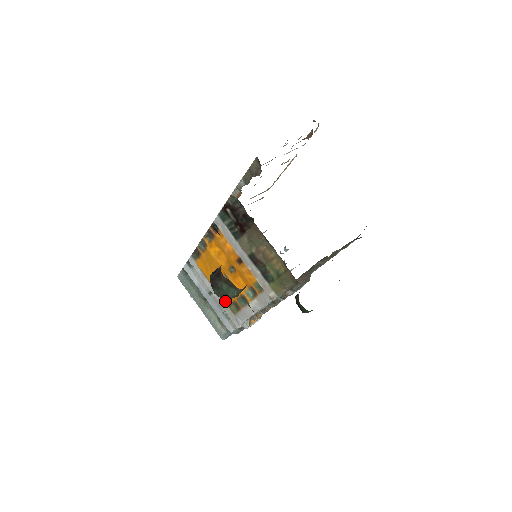
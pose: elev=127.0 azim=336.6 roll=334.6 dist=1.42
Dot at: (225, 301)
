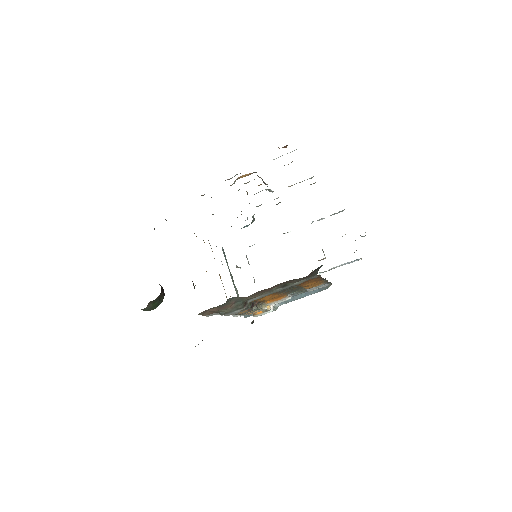
Dot at: occluded
